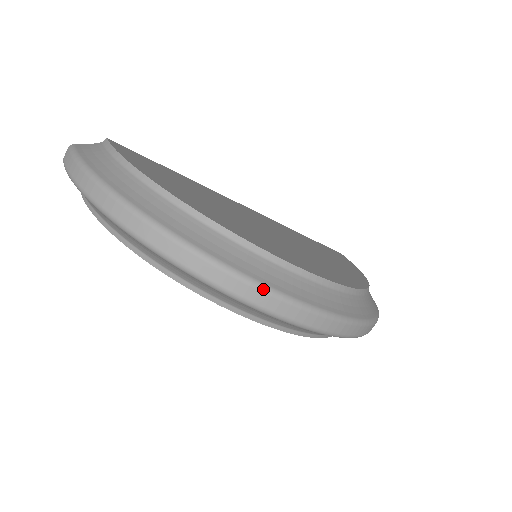
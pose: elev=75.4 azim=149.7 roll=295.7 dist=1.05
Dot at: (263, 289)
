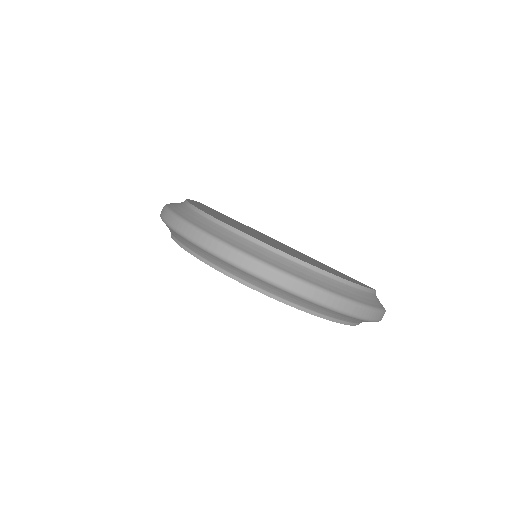
Dot at: (193, 228)
